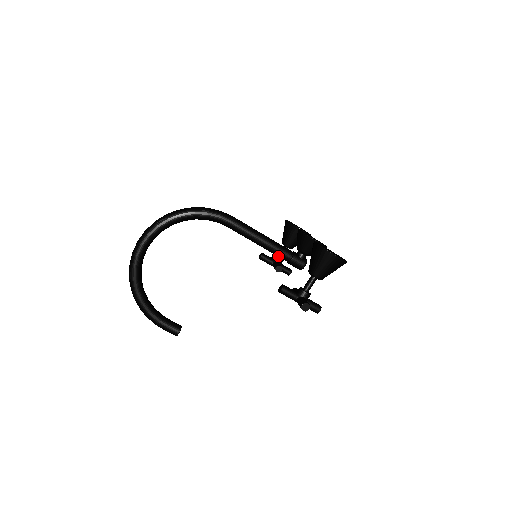
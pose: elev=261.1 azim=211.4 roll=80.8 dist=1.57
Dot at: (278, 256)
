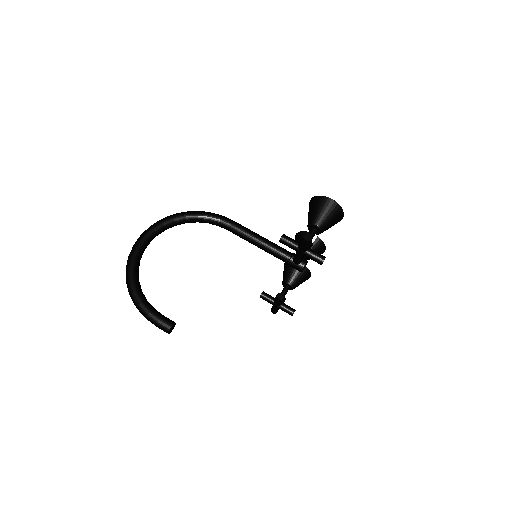
Dot at: (278, 256)
